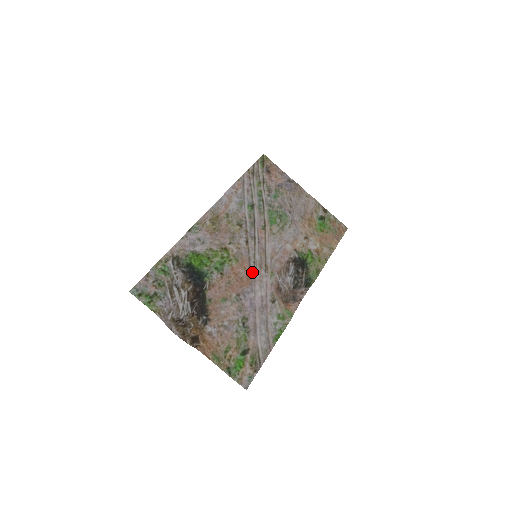
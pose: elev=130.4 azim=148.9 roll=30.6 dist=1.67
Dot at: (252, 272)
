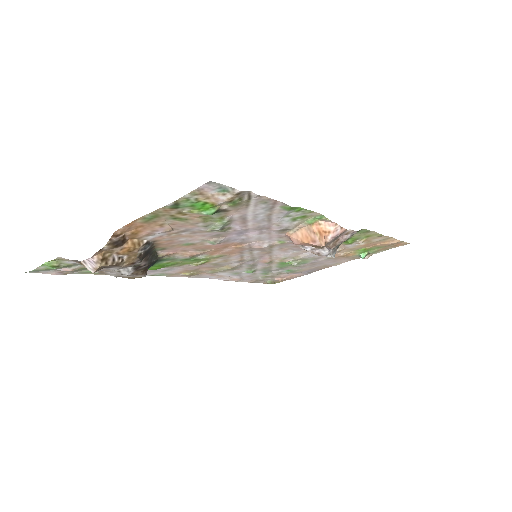
Dot at: (246, 248)
